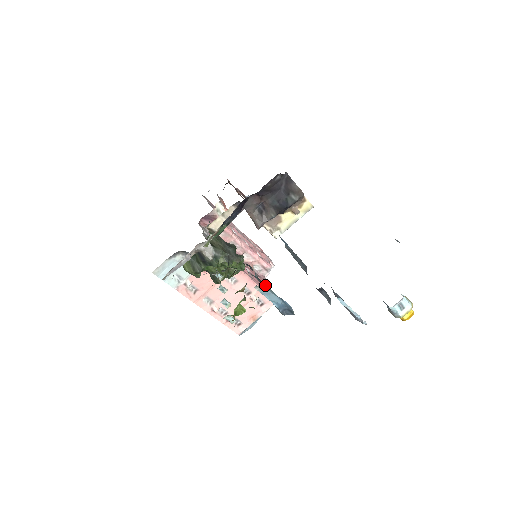
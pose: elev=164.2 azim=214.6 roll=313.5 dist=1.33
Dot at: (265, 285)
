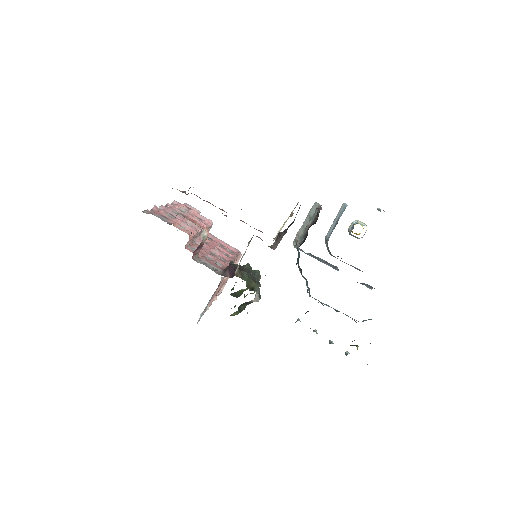
Dot at: (222, 244)
